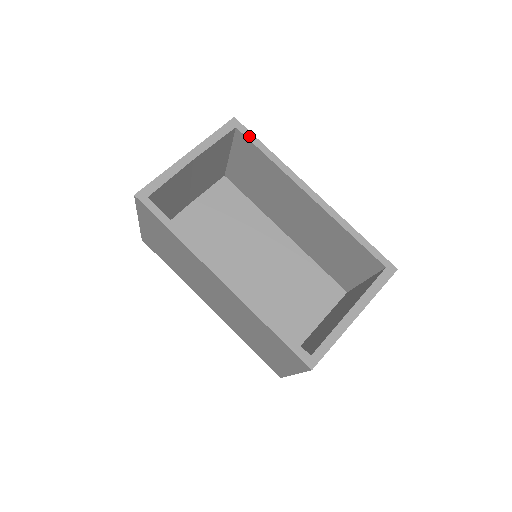
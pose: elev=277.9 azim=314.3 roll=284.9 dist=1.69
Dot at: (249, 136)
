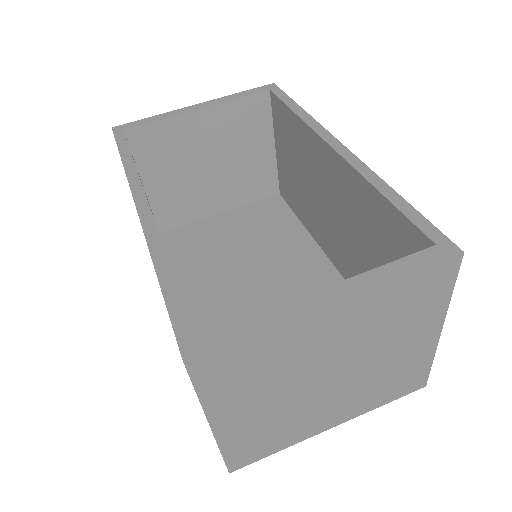
Dot at: (281, 96)
